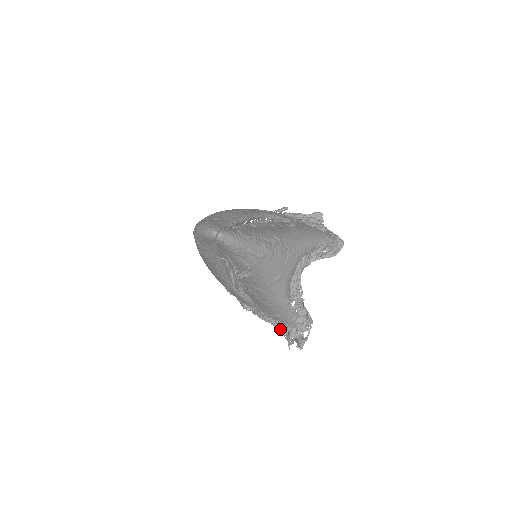
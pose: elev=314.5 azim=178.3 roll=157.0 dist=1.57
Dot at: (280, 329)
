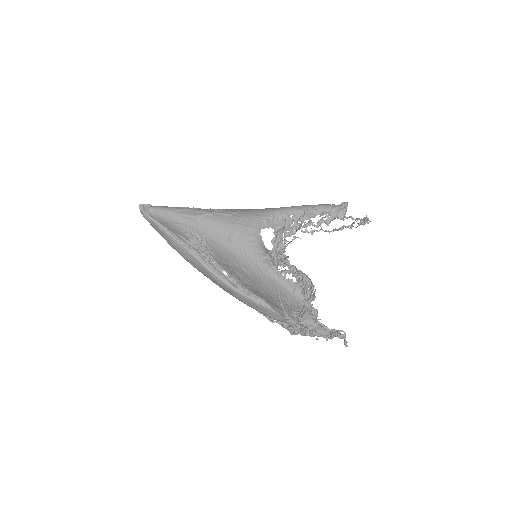
Dot at: occluded
